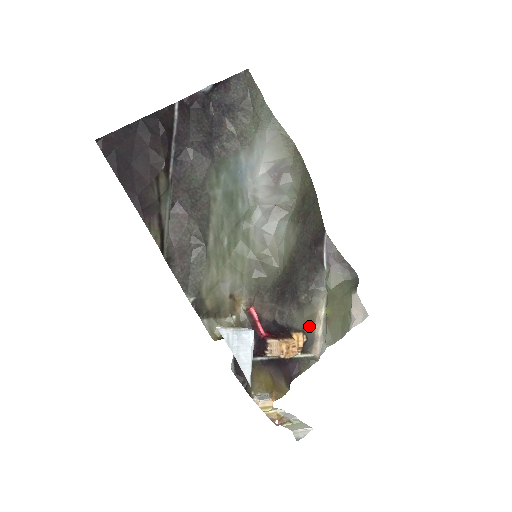
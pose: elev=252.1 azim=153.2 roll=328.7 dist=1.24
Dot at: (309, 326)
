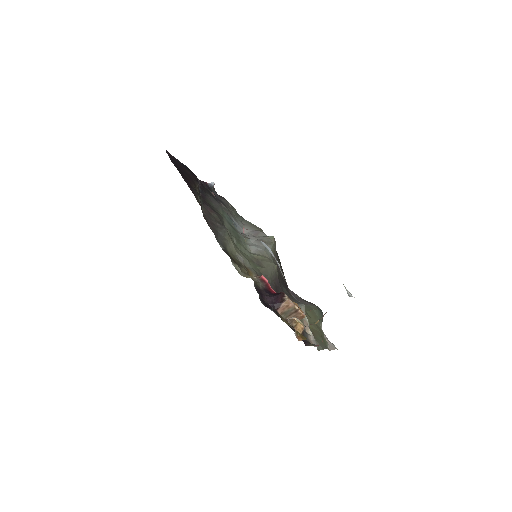
Dot at: occluded
